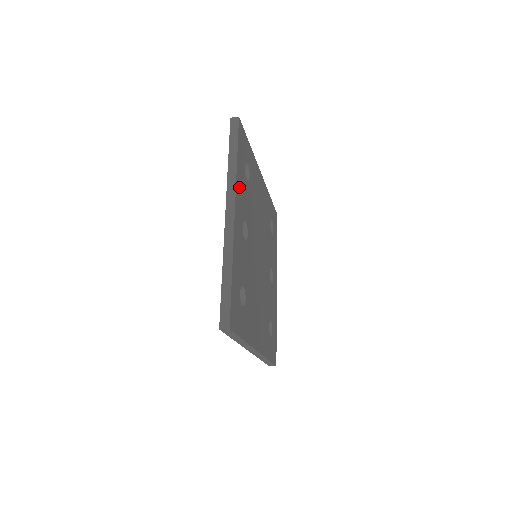
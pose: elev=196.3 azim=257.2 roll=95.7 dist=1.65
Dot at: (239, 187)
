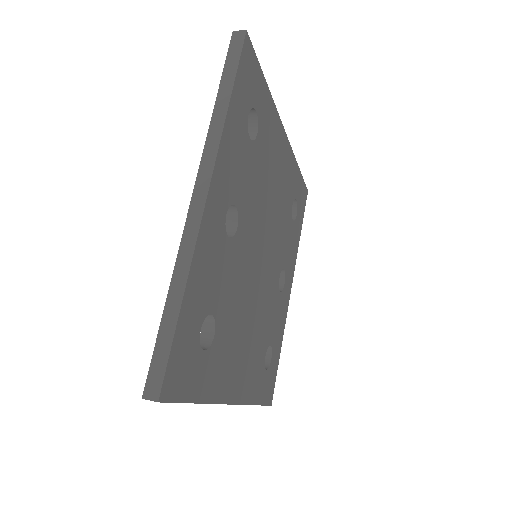
Dot at: (228, 150)
